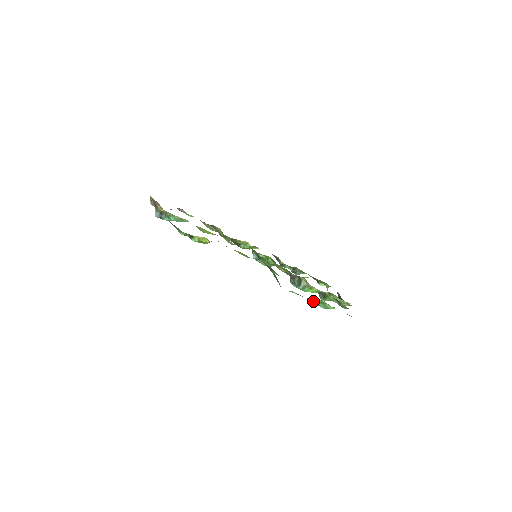
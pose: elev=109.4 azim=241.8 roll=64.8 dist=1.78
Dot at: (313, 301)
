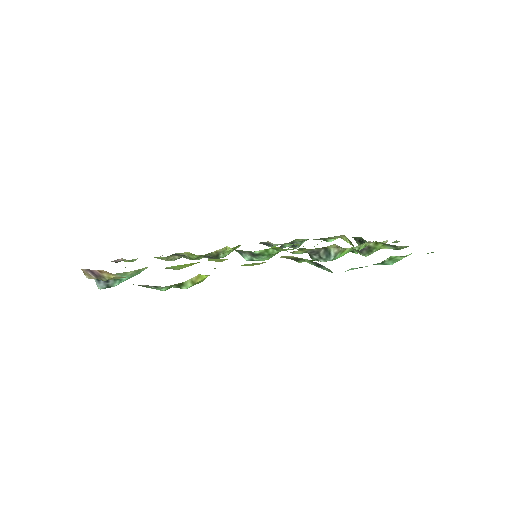
Dot at: (376, 264)
